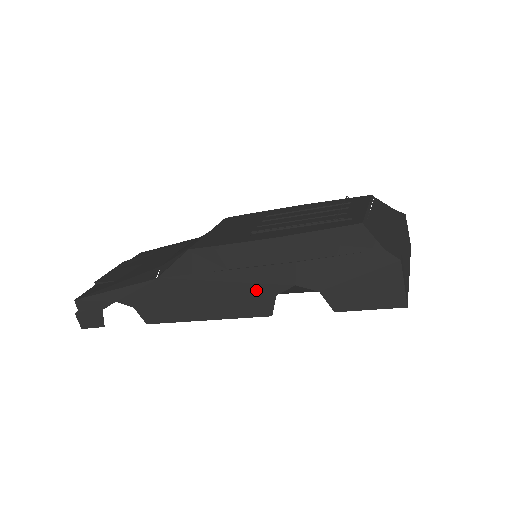
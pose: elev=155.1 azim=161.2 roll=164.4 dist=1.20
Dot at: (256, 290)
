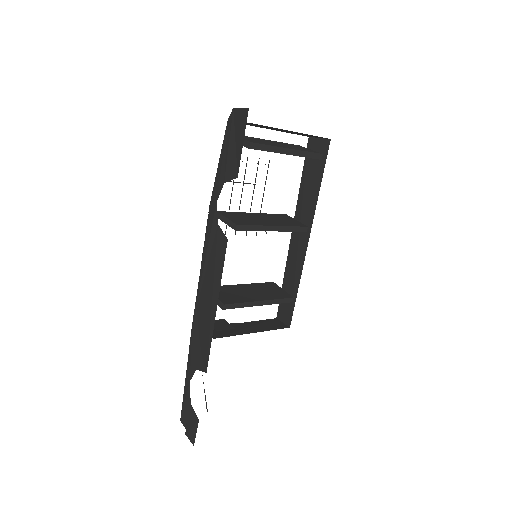
Dot at: (212, 240)
